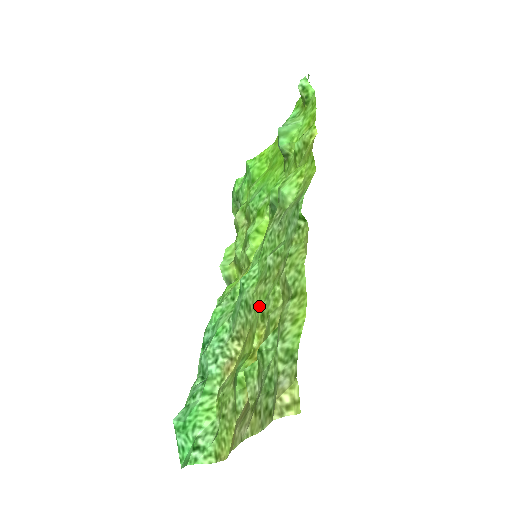
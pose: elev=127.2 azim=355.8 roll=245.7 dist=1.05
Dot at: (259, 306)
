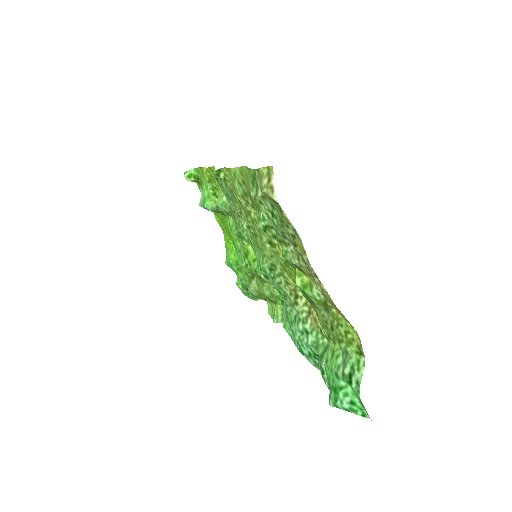
Dot at: (266, 246)
